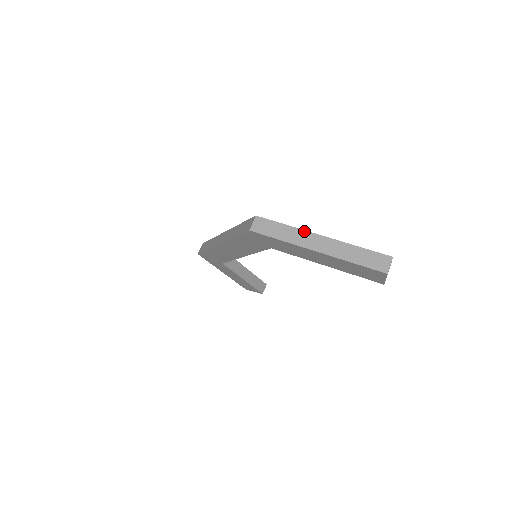
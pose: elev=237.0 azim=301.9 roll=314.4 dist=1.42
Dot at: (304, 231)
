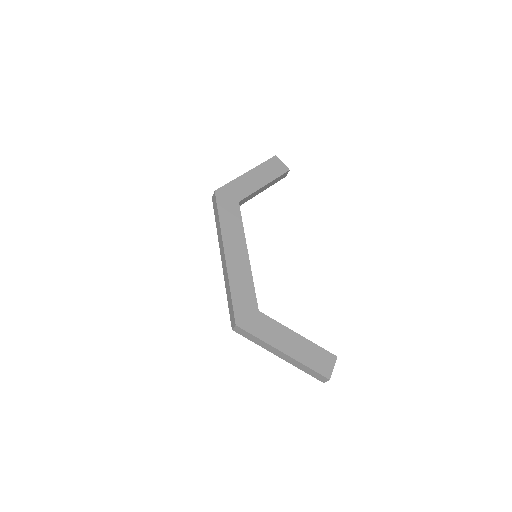
Dot at: (271, 346)
